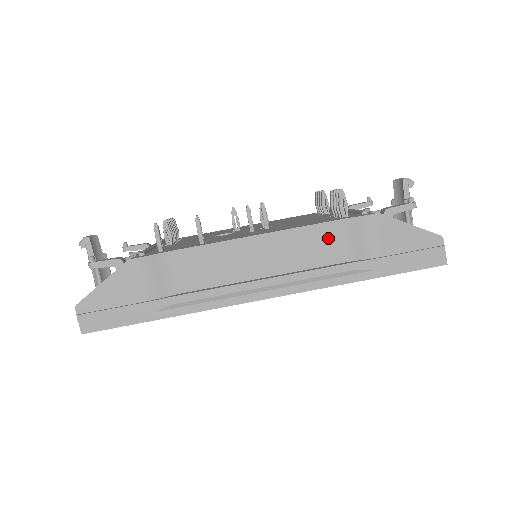
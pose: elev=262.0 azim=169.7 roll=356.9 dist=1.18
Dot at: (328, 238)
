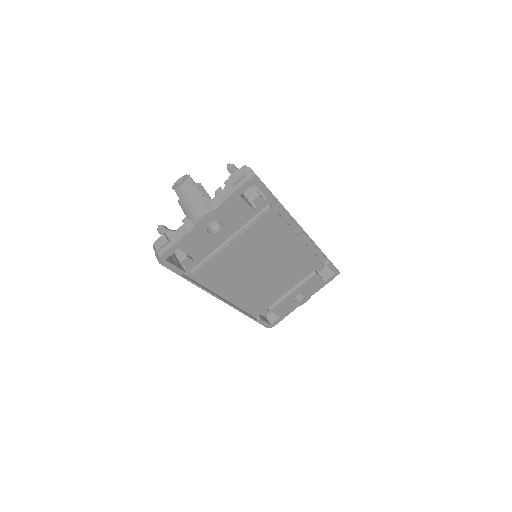
Dot at: occluded
